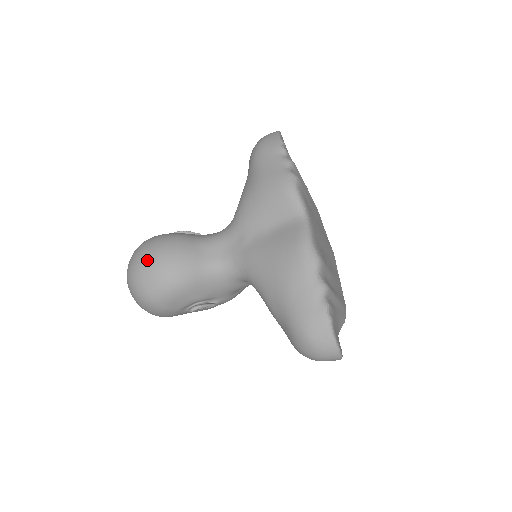
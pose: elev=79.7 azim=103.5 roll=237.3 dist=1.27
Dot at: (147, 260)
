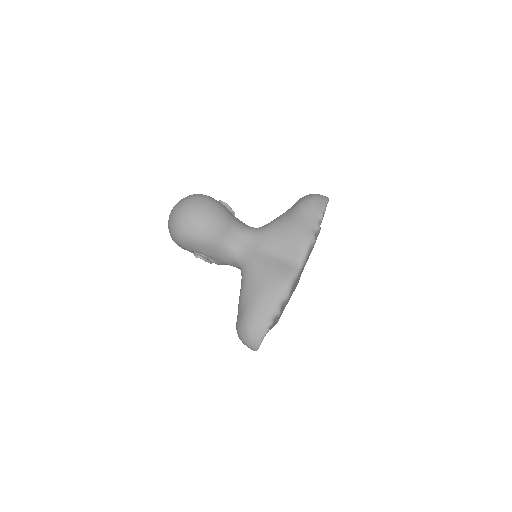
Dot at: (197, 212)
